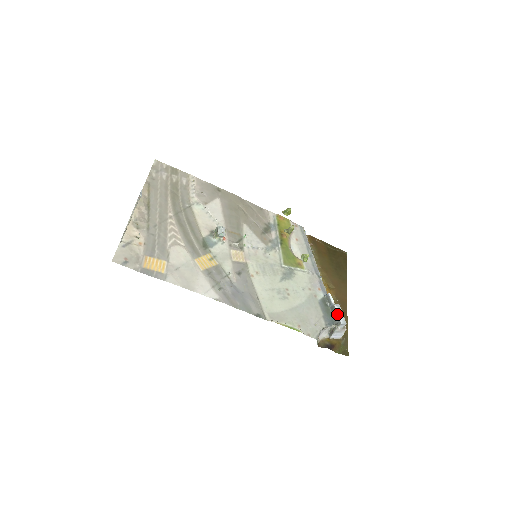
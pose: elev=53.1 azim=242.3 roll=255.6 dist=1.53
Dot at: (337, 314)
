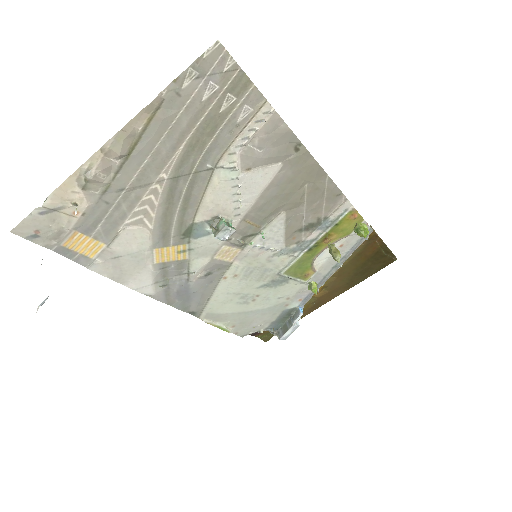
Dot at: (286, 332)
